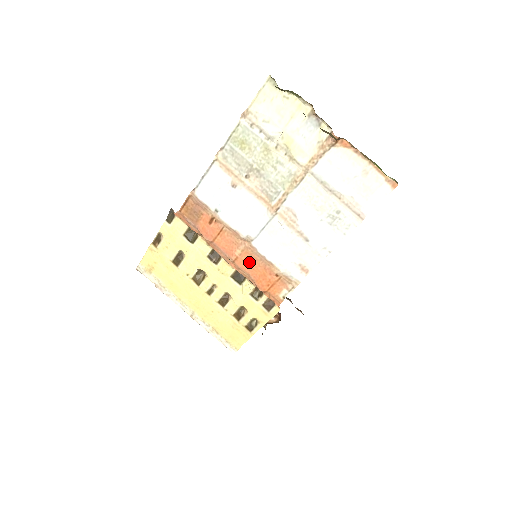
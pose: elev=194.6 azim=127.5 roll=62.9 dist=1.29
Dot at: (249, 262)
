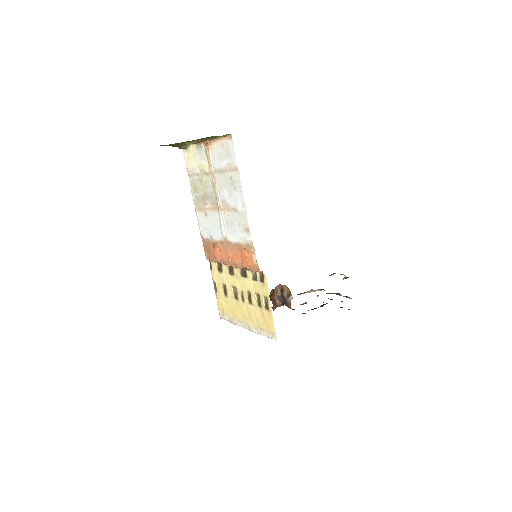
Dot at: (235, 255)
